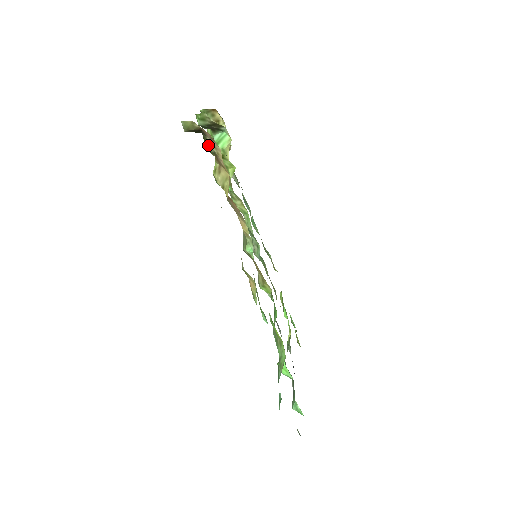
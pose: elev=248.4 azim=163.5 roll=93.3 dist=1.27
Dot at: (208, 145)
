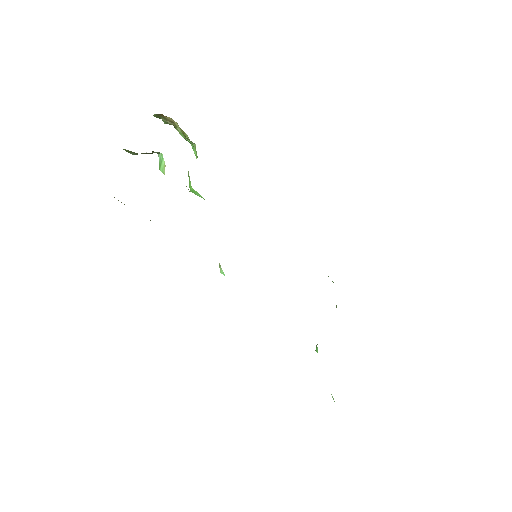
Dot at: occluded
